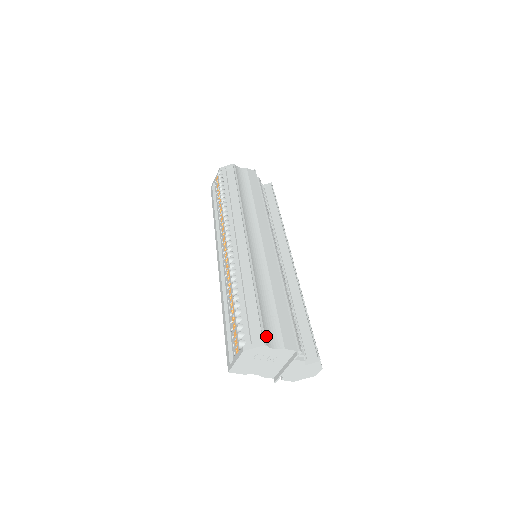
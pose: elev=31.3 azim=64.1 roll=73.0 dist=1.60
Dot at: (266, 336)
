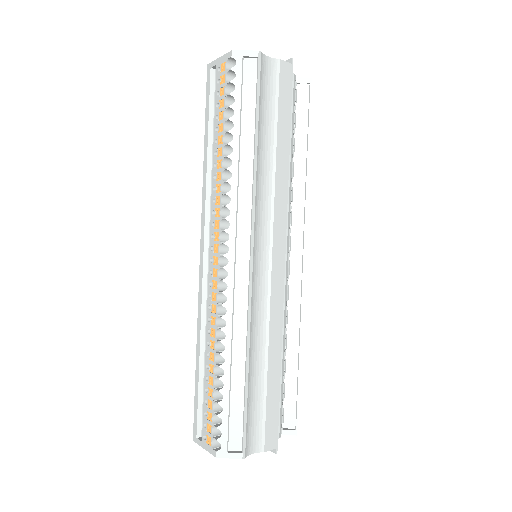
Dot at: (247, 442)
